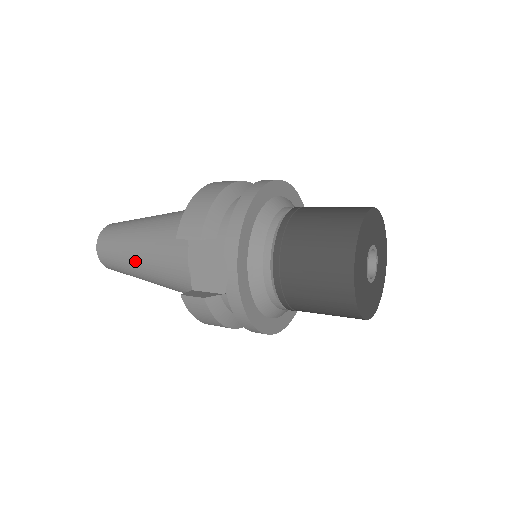
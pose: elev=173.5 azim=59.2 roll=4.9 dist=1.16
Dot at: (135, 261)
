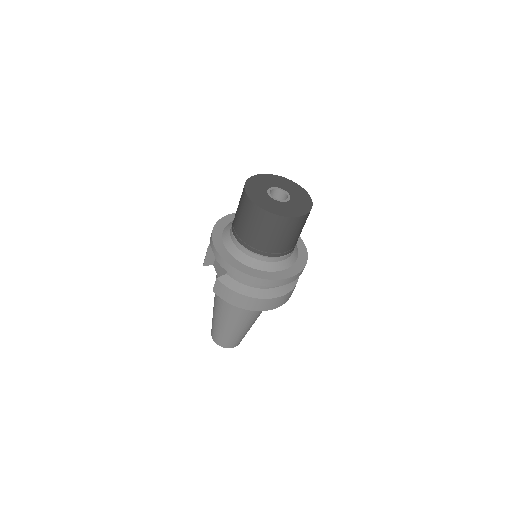
Dot at: (216, 315)
